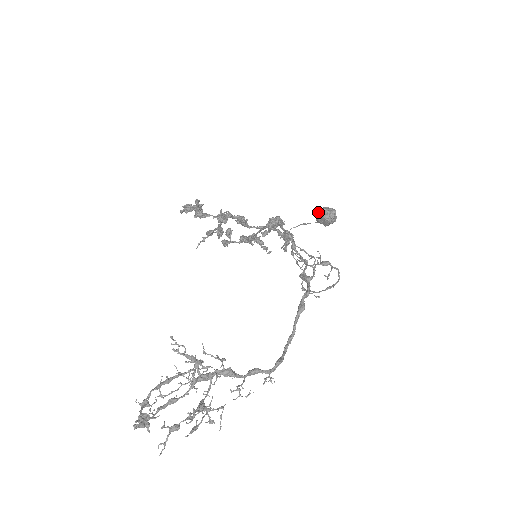
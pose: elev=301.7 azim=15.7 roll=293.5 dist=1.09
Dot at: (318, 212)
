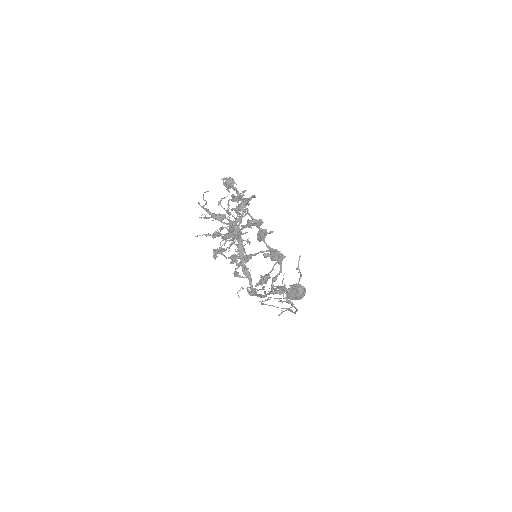
Dot at: (296, 283)
